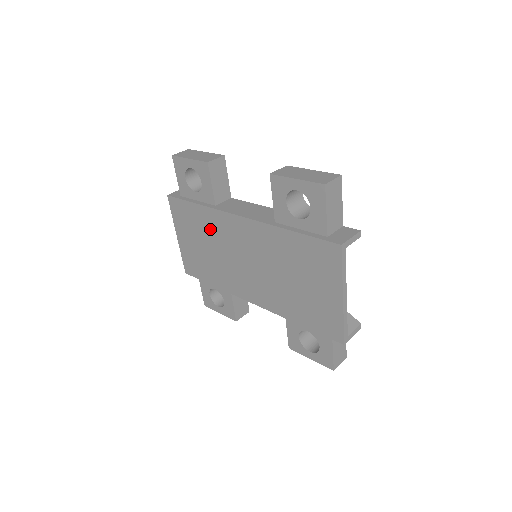
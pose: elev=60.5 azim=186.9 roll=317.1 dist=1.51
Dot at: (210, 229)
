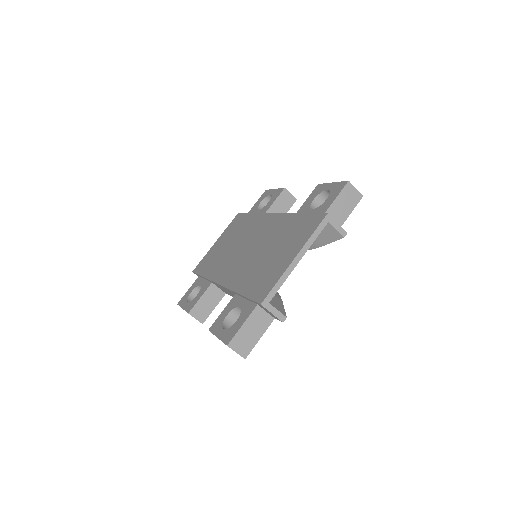
Dot at: (245, 229)
